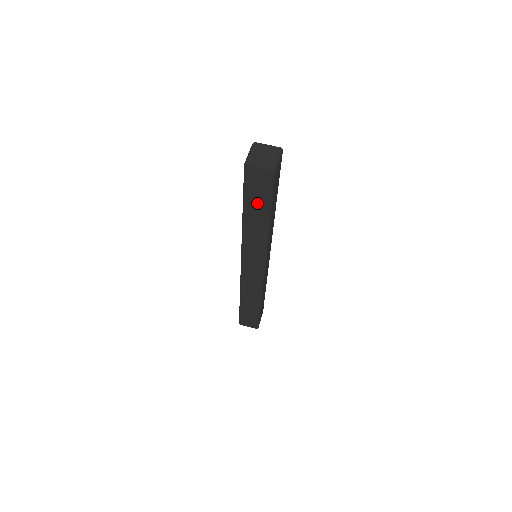
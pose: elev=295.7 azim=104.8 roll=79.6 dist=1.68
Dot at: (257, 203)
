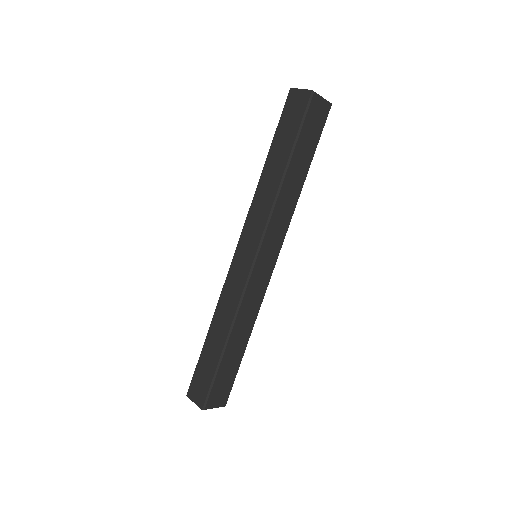
Dot at: (284, 140)
